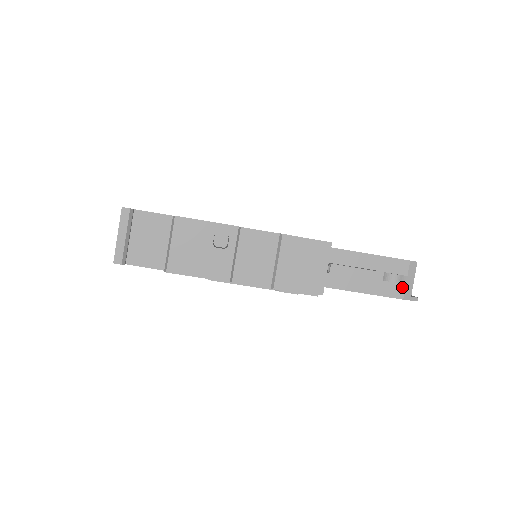
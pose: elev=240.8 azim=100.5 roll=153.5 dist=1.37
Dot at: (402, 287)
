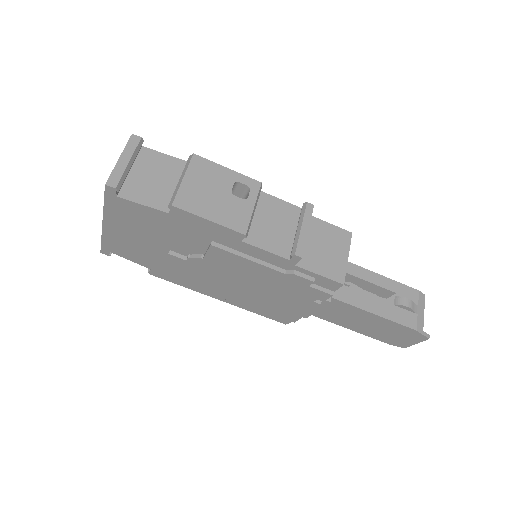
Dot at: (414, 316)
